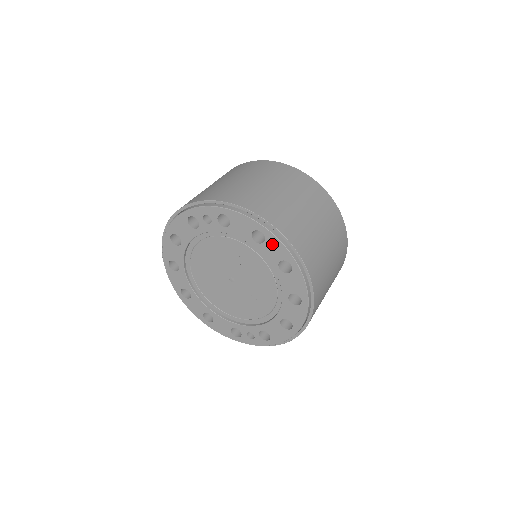
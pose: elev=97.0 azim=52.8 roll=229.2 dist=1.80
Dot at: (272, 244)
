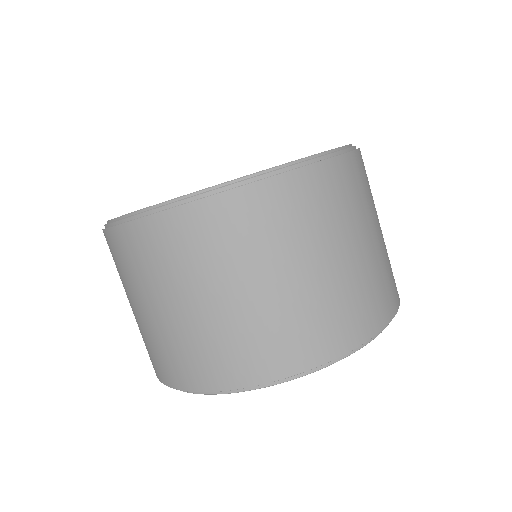
Dot at: occluded
